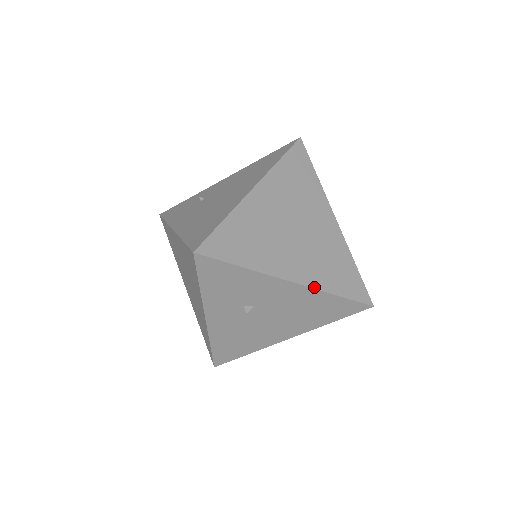
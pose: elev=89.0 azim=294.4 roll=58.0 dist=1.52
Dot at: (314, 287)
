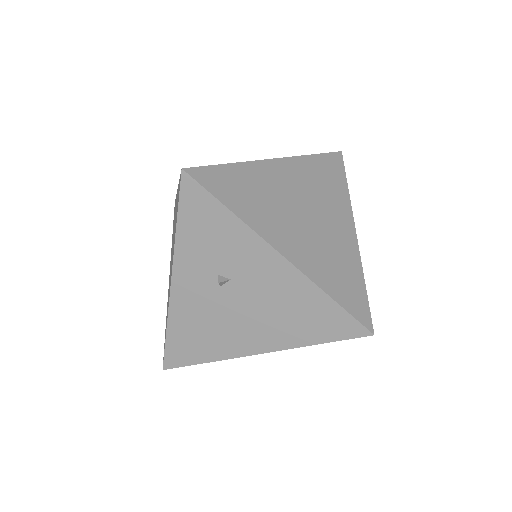
Dot at: (307, 275)
